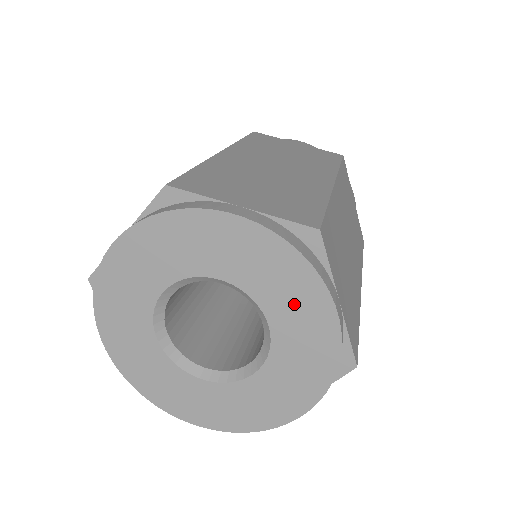
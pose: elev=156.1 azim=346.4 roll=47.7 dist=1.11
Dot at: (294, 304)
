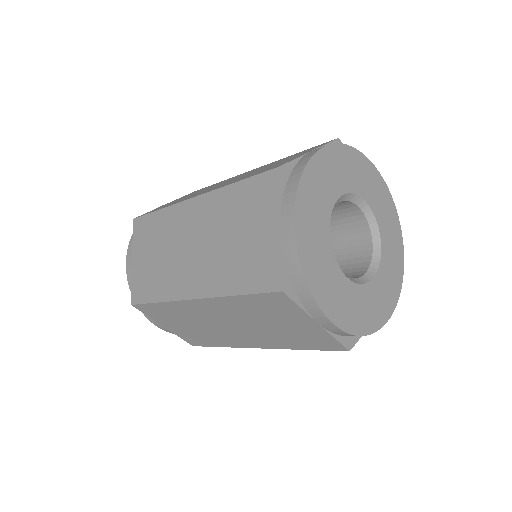
Dot at: (391, 235)
